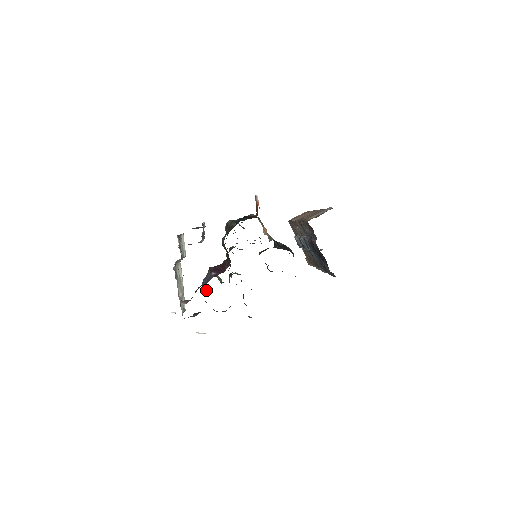
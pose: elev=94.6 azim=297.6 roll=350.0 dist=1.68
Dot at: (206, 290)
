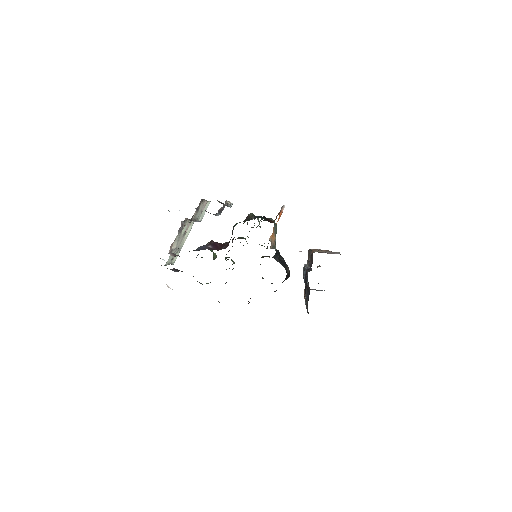
Dot at: occluded
